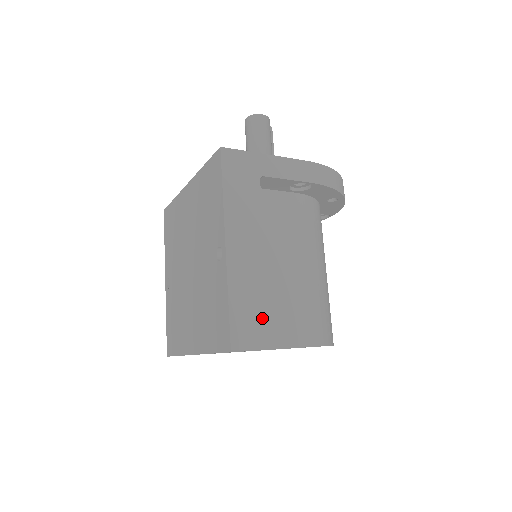
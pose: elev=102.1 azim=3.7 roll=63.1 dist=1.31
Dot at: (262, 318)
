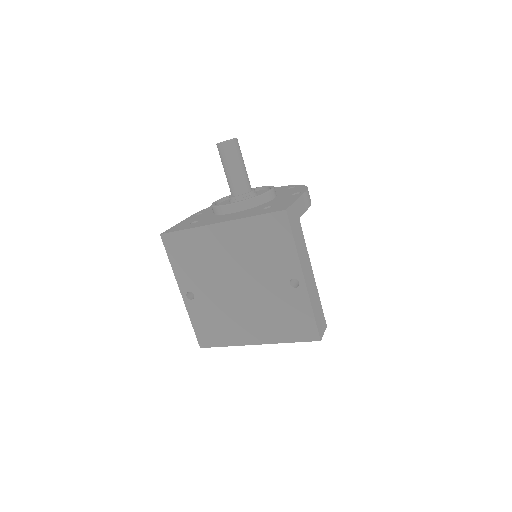
Dot at: (321, 312)
